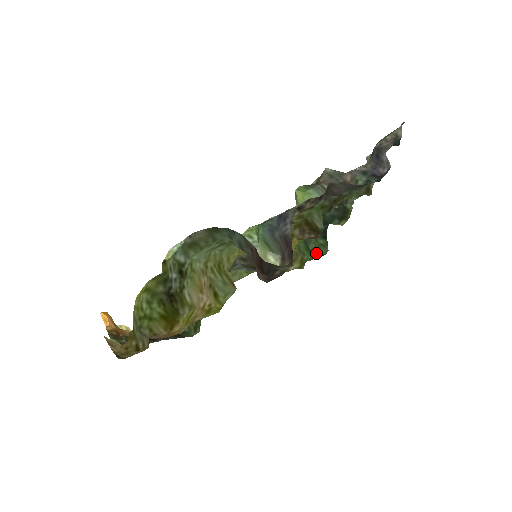
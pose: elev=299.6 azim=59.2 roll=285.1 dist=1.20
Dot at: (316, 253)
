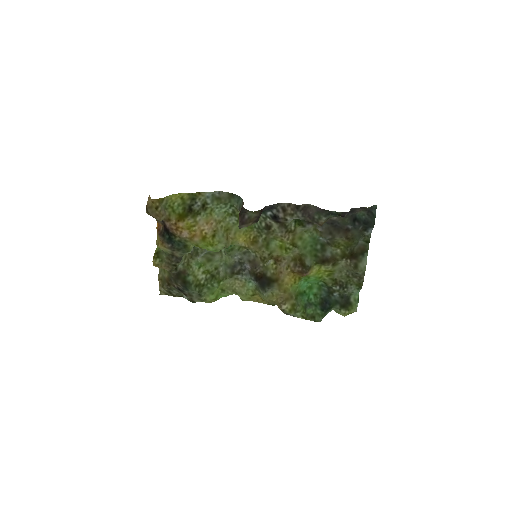
Dot at: (311, 317)
